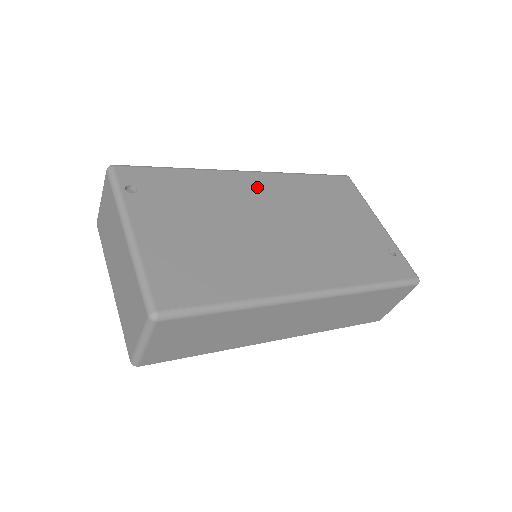
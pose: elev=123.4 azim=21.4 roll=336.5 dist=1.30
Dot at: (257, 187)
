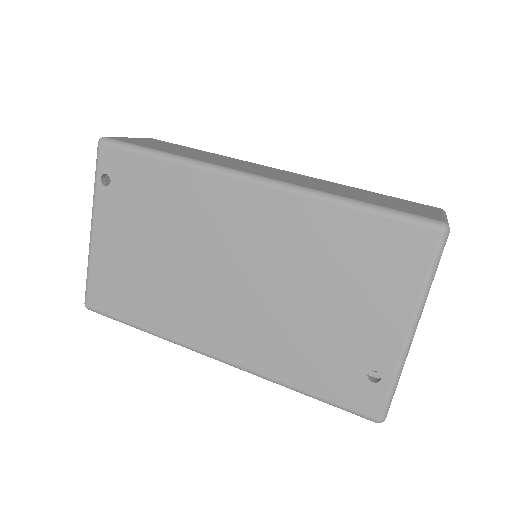
Dot at: (245, 211)
